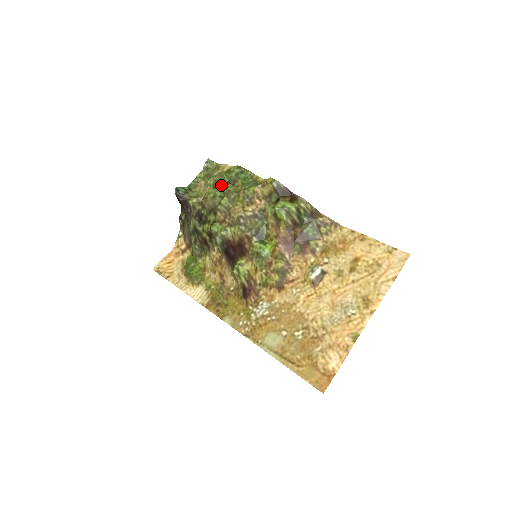
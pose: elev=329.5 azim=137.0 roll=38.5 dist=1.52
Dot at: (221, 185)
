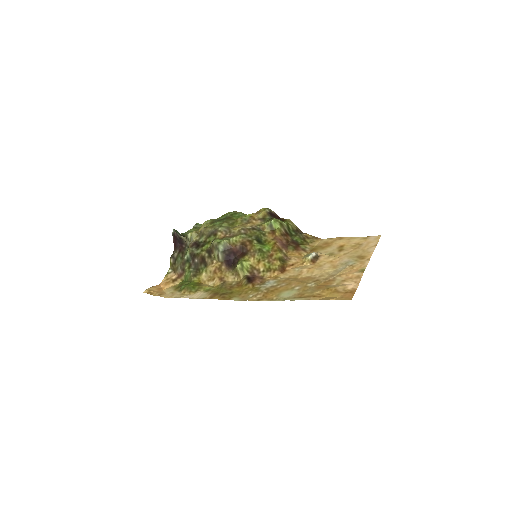
Dot at: (218, 220)
